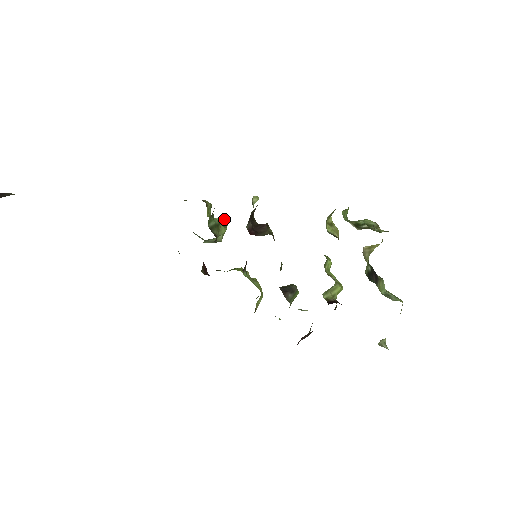
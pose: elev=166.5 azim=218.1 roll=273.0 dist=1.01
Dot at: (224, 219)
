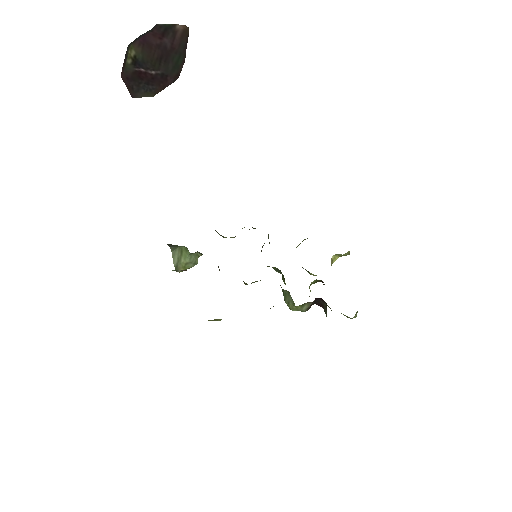
Dot at: occluded
